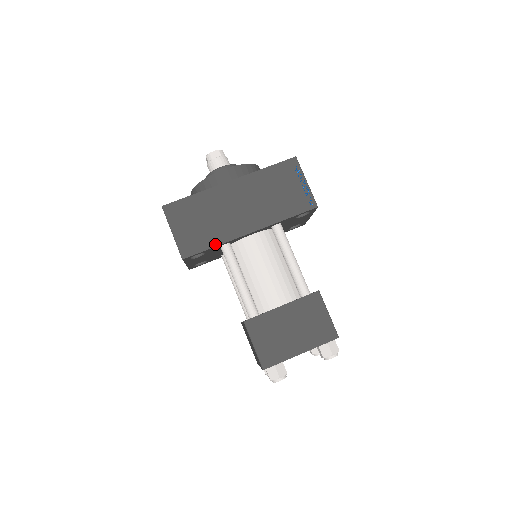
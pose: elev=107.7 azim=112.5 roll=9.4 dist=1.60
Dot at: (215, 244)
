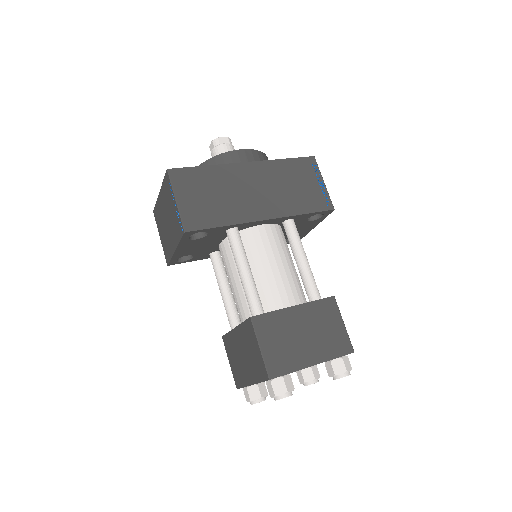
Dot at: (225, 223)
